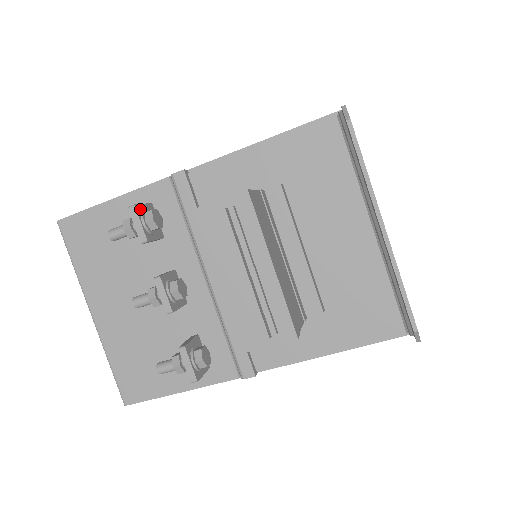
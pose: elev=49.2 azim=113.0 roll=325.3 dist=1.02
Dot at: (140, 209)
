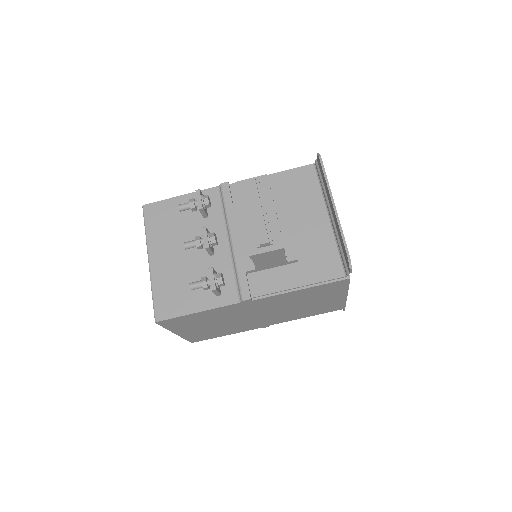
Dot at: (201, 193)
